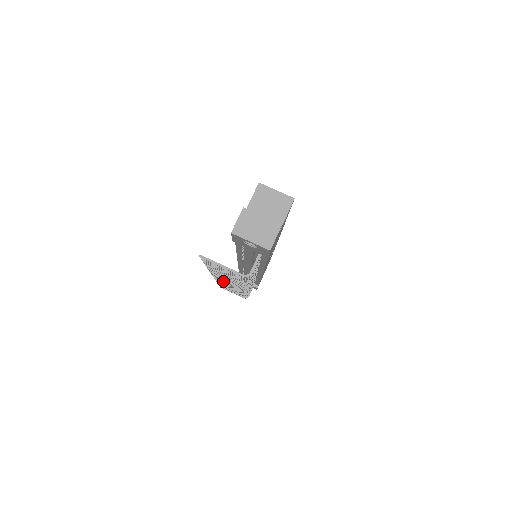
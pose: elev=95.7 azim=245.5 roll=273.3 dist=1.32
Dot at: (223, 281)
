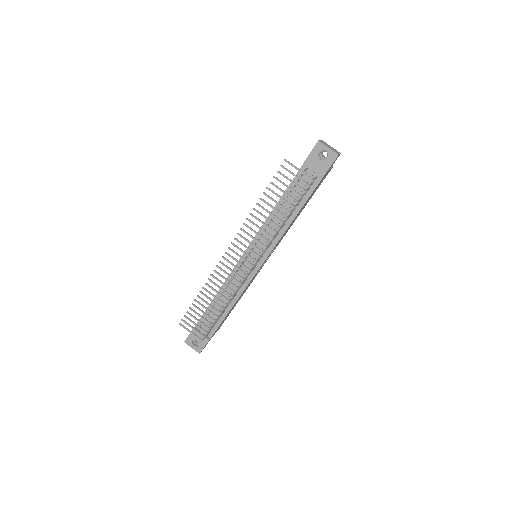
Dot at: (233, 257)
